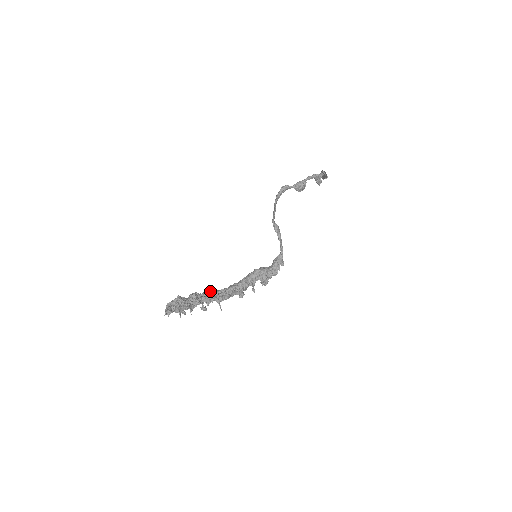
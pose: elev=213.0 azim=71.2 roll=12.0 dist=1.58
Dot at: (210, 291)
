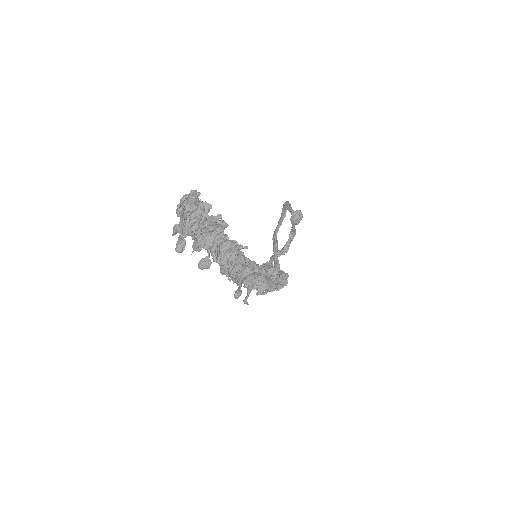
Dot at: occluded
